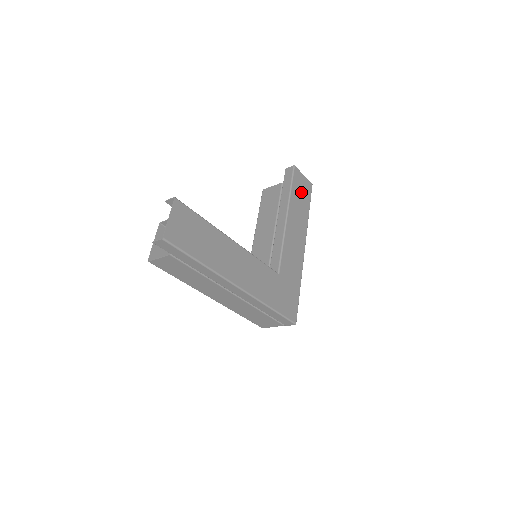
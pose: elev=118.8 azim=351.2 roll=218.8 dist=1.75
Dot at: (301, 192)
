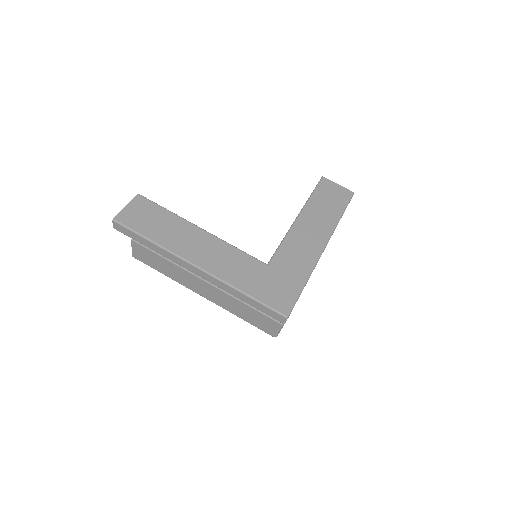
Dot at: (329, 198)
